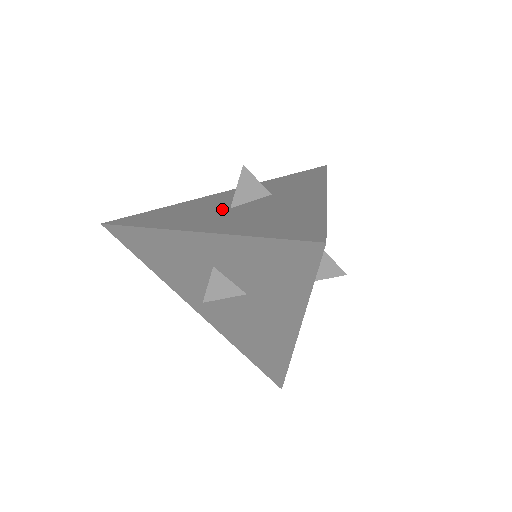
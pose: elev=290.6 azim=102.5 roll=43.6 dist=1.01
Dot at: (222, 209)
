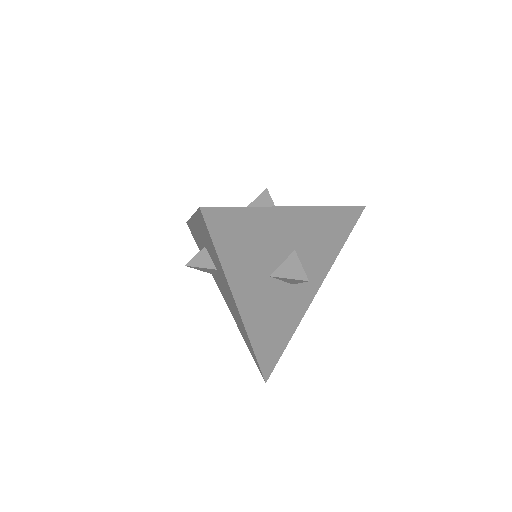
Dot at: occluded
